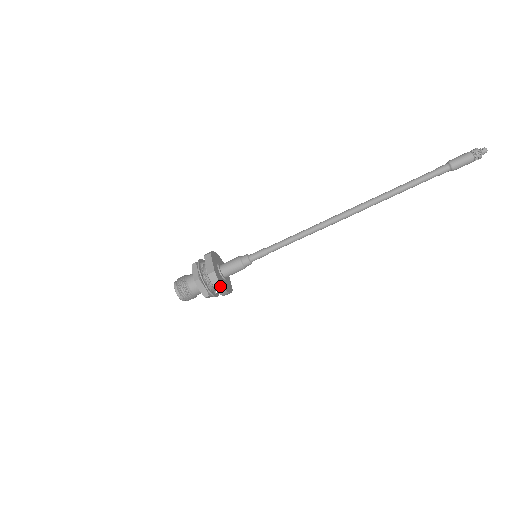
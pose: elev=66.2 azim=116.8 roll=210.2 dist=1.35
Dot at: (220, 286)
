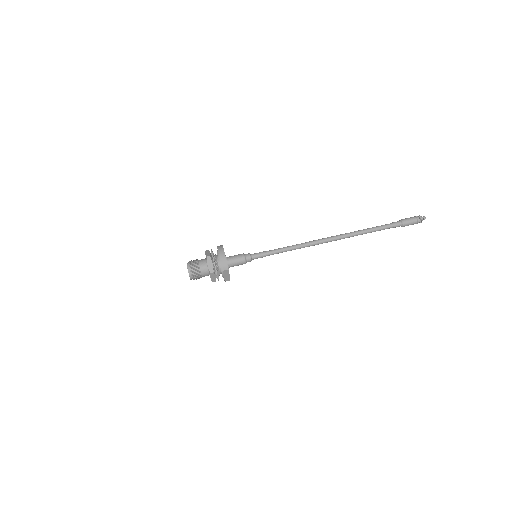
Dot at: (222, 248)
